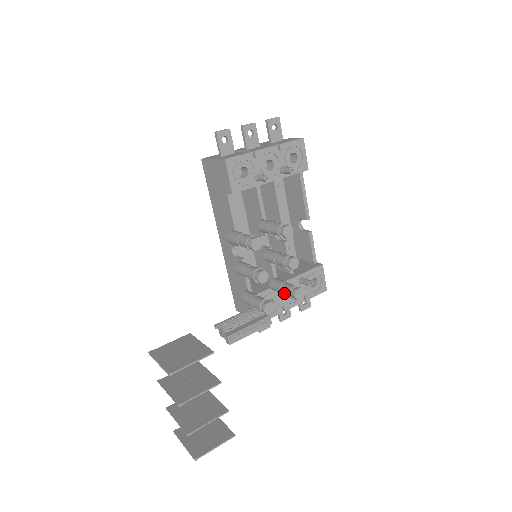
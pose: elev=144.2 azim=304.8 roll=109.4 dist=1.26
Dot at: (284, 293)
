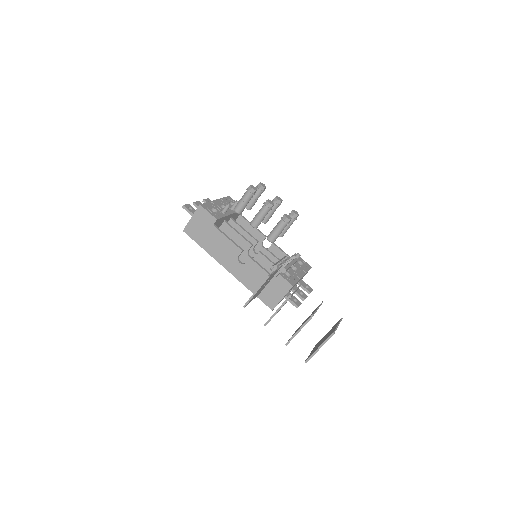
Dot at: occluded
